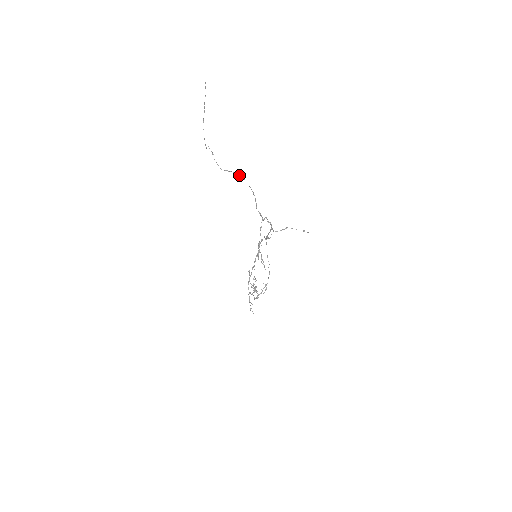
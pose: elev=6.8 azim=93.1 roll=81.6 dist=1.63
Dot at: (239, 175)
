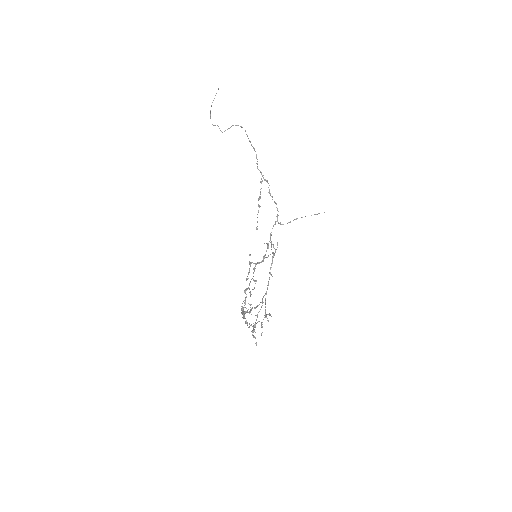
Dot at: (240, 126)
